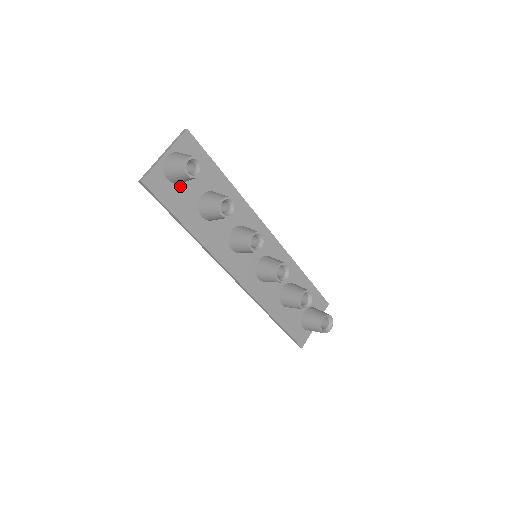
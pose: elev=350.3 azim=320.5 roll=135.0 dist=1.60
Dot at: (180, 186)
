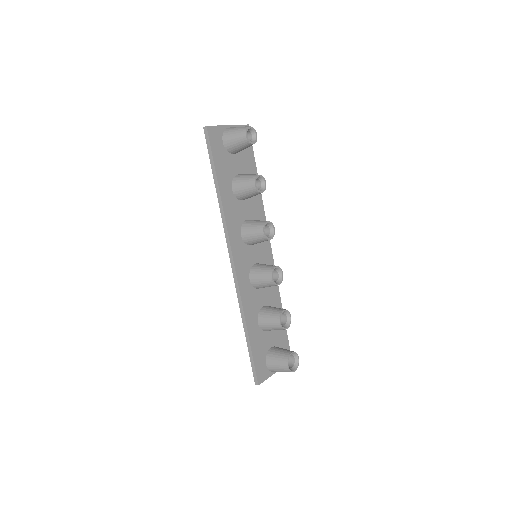
Dot at: (228, 154)
